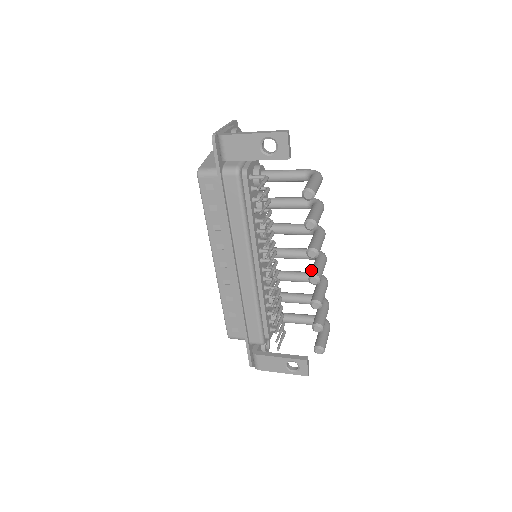
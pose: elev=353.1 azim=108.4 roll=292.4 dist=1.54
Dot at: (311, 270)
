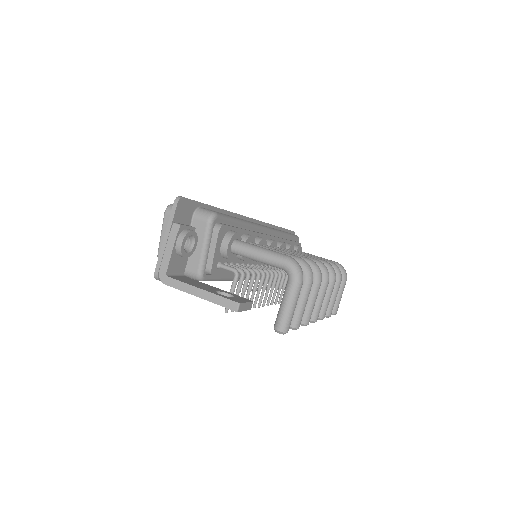
Dot at: occluded
